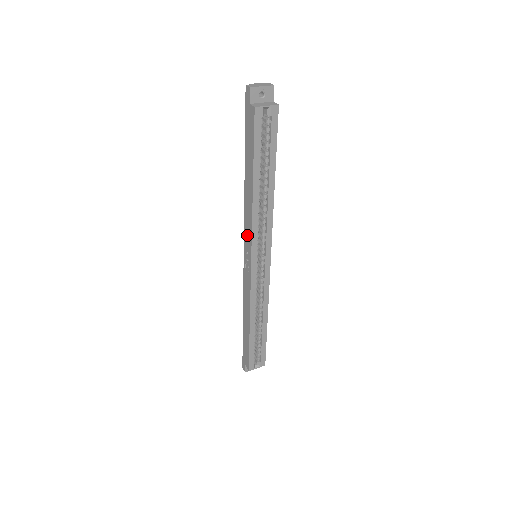
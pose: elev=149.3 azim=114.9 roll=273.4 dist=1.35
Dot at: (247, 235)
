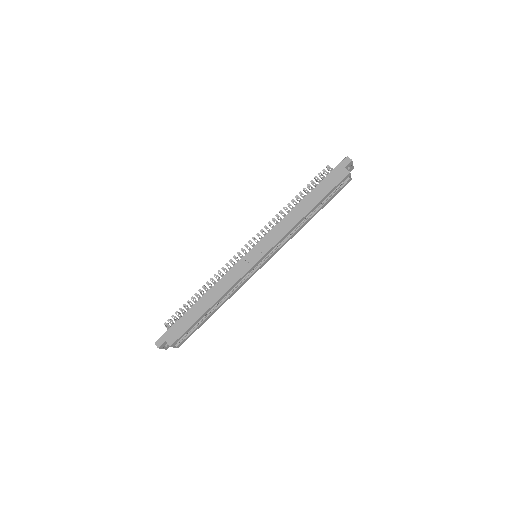
Dot at: (271, 238)
